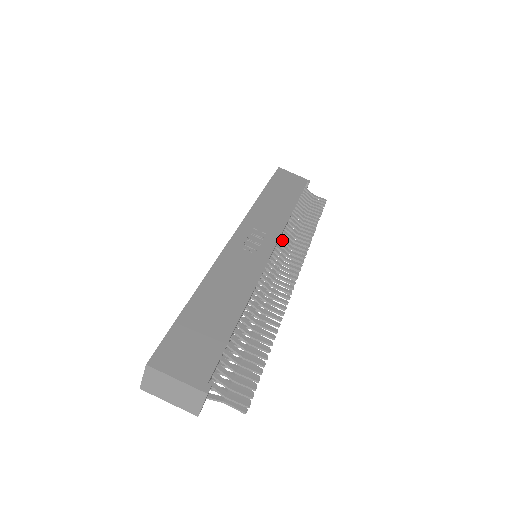
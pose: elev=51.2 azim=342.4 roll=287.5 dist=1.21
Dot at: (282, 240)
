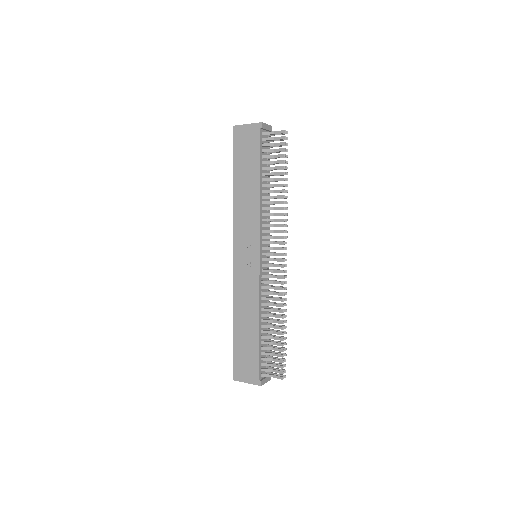
Dot at: (264, 232)
